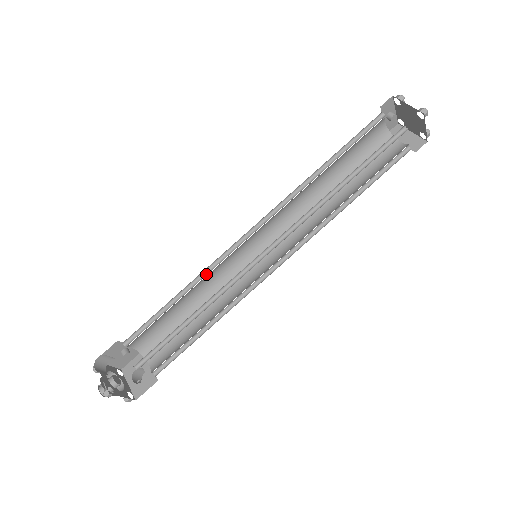
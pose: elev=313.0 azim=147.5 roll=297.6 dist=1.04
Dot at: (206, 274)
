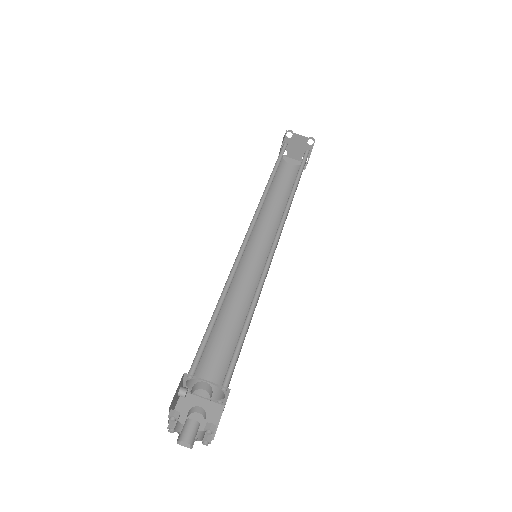
Dot at: (230, 279)
